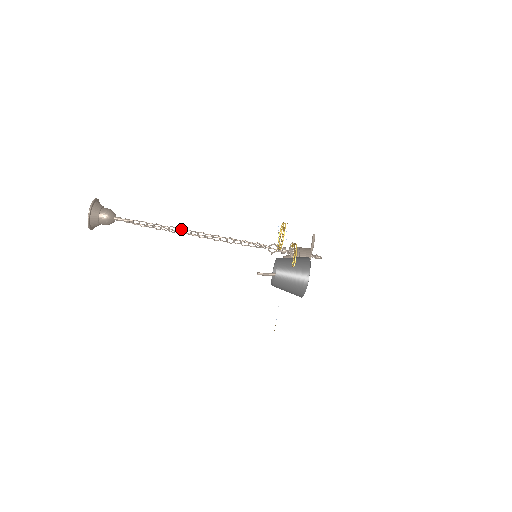
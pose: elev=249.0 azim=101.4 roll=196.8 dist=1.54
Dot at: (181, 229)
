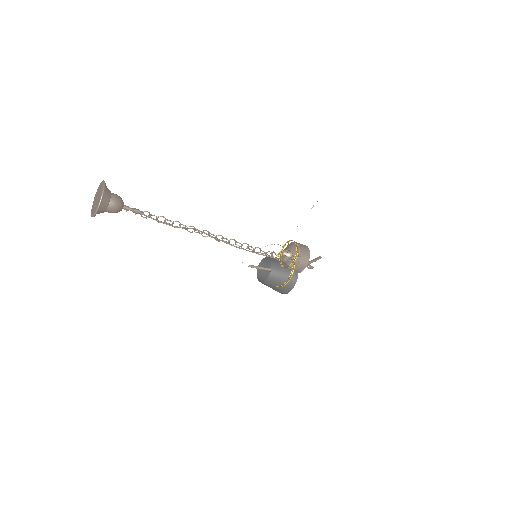
Dot at: occluded
